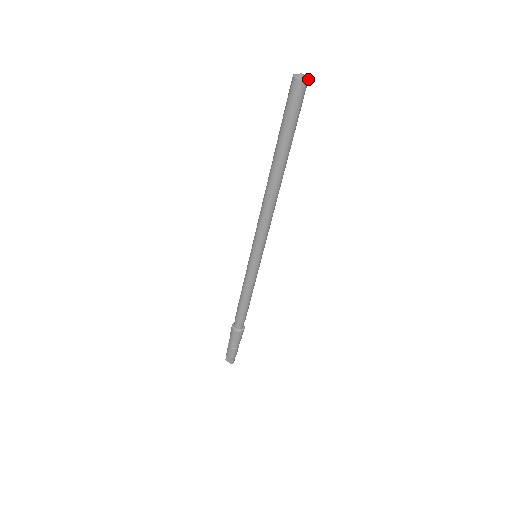
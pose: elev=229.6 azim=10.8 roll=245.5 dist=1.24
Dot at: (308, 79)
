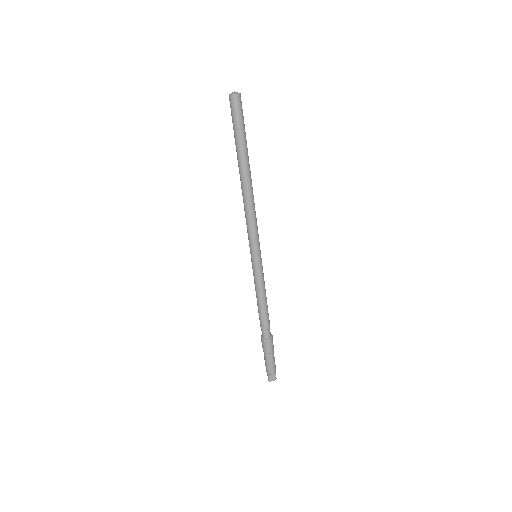
Dot at: (239, 93)
